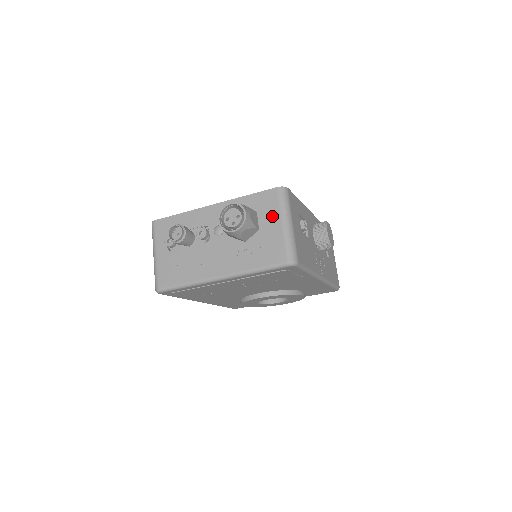
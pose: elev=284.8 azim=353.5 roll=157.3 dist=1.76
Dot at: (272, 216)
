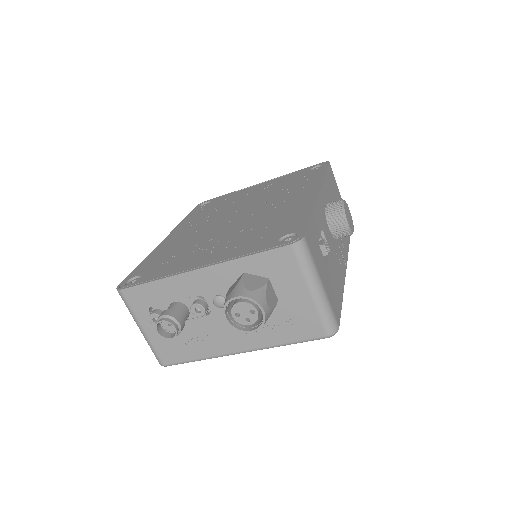
Dot at: (293, 283)
